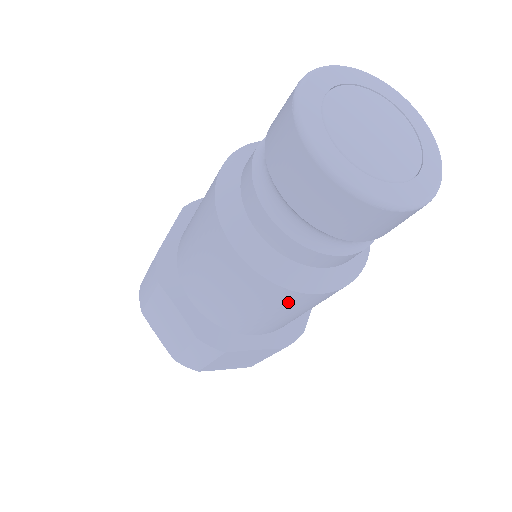
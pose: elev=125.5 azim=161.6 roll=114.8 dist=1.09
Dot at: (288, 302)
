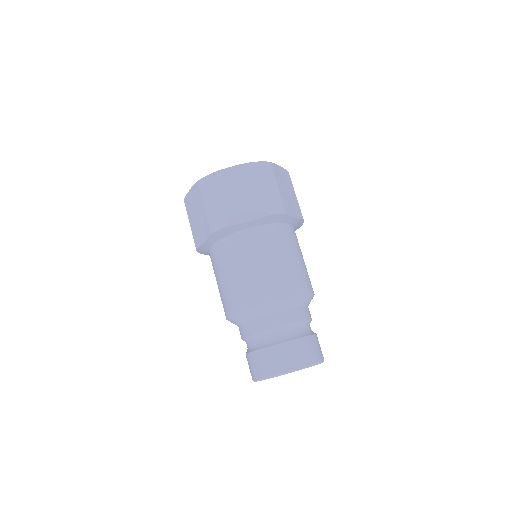
Dot at: occluded
